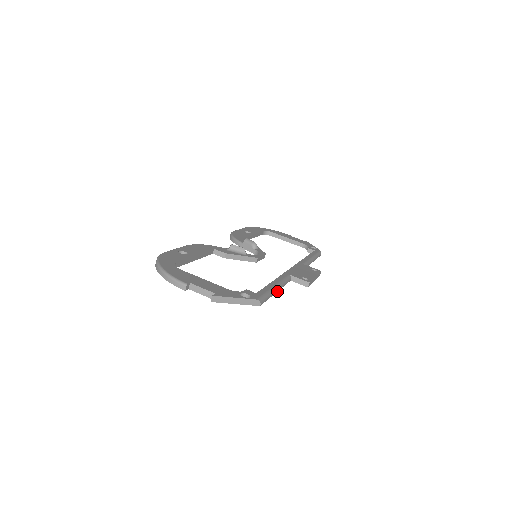
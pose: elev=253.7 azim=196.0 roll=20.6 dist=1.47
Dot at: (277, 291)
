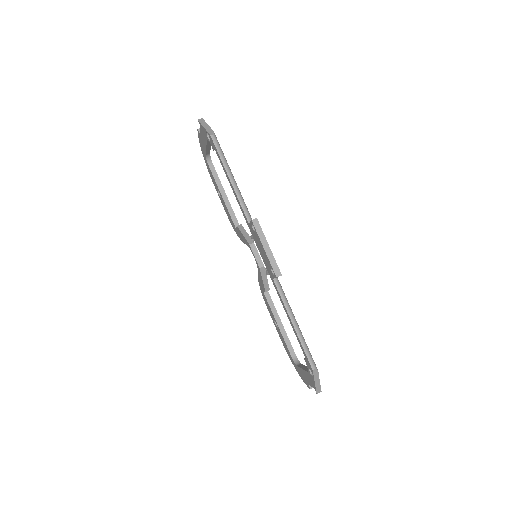
Dot at: (231, 181)
